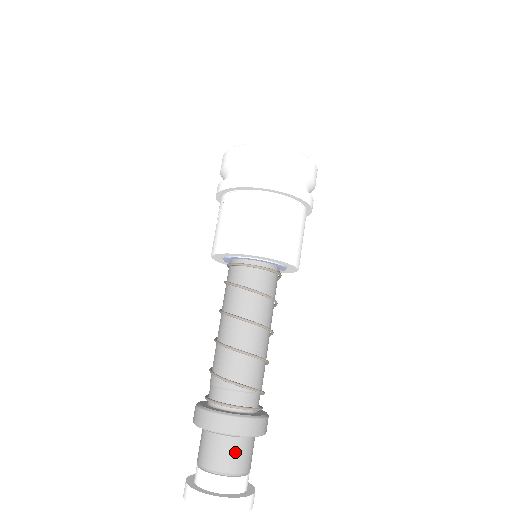
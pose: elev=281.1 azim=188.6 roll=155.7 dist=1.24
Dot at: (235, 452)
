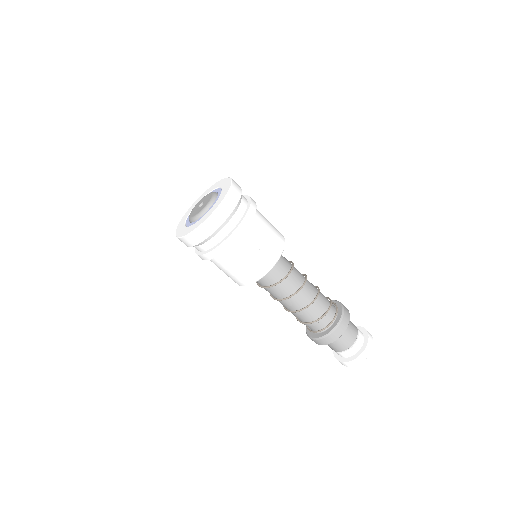
Dot at: (345, 339)
